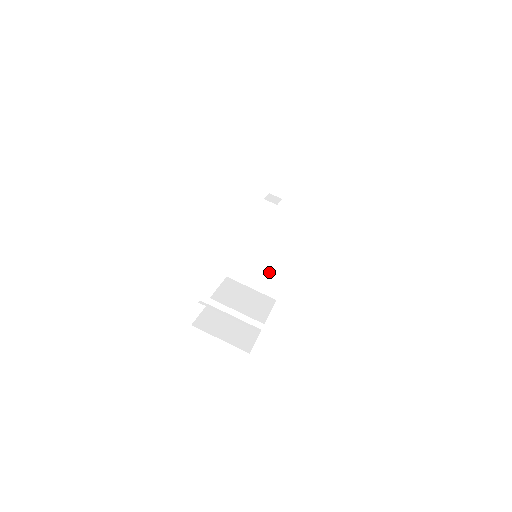
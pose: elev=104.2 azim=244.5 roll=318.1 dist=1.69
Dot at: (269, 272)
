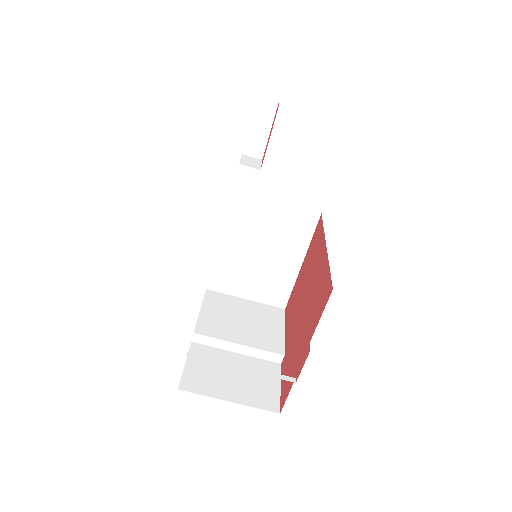
Dot at: (270, 272)
